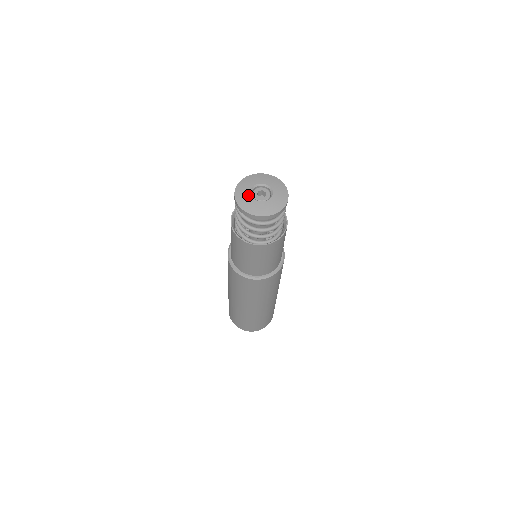
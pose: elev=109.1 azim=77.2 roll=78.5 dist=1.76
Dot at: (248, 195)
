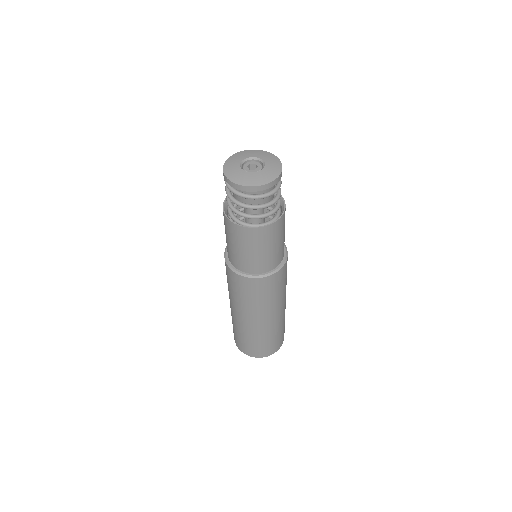
Dot at: (243, 173)
